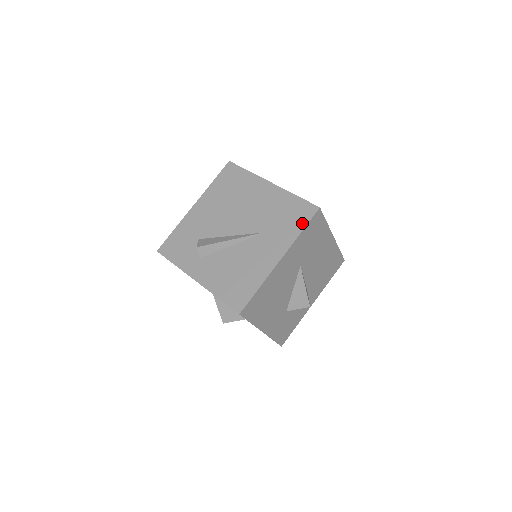
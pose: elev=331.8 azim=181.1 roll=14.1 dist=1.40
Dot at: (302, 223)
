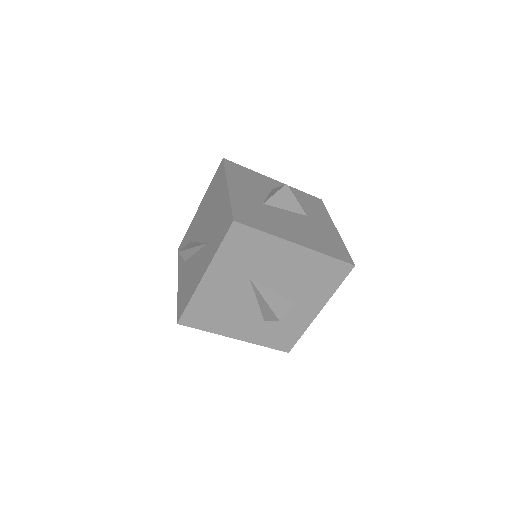
Dot at: (221, 237)
